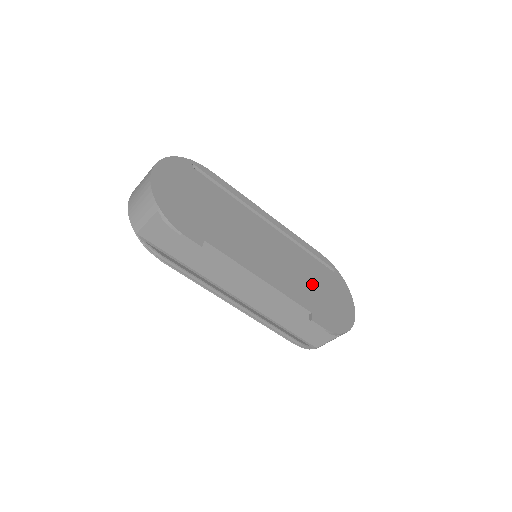
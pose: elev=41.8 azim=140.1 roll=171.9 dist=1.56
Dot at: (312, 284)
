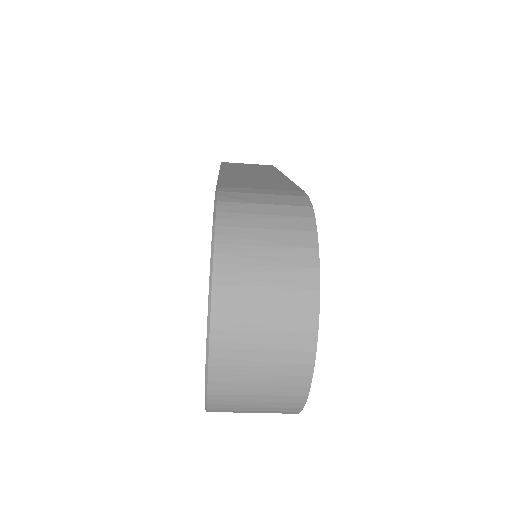
Dot at: occluded
